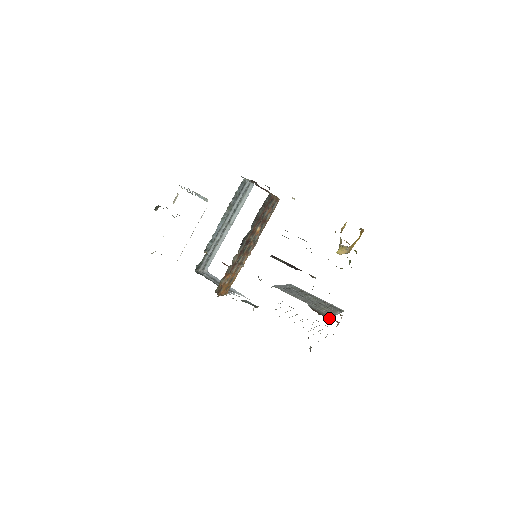
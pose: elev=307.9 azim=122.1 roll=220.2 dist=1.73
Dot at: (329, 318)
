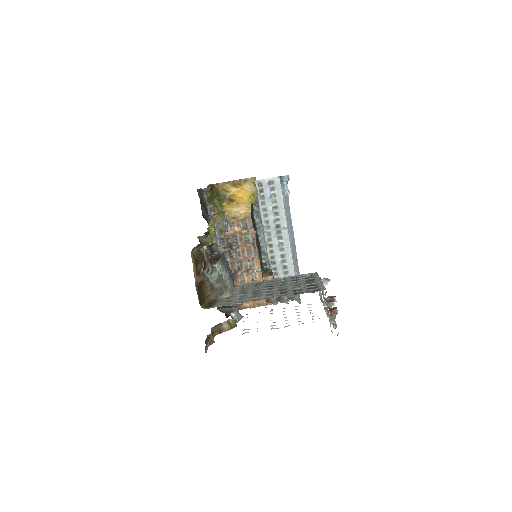
Dot at: (205, 308)
